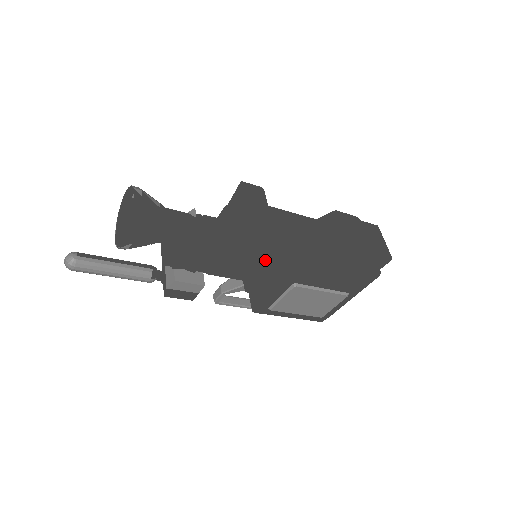
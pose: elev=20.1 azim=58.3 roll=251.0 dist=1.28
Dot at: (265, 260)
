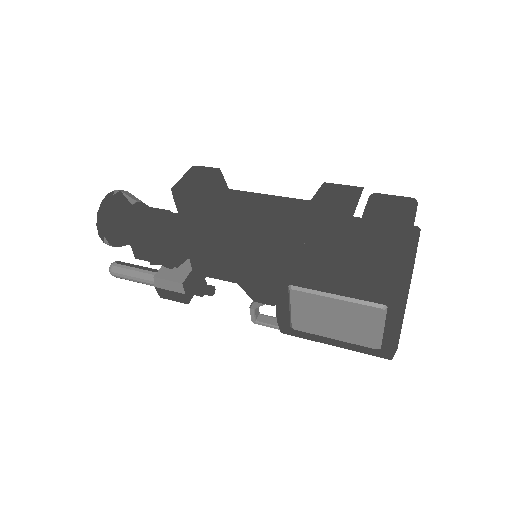
Dot at: (235, 252)
